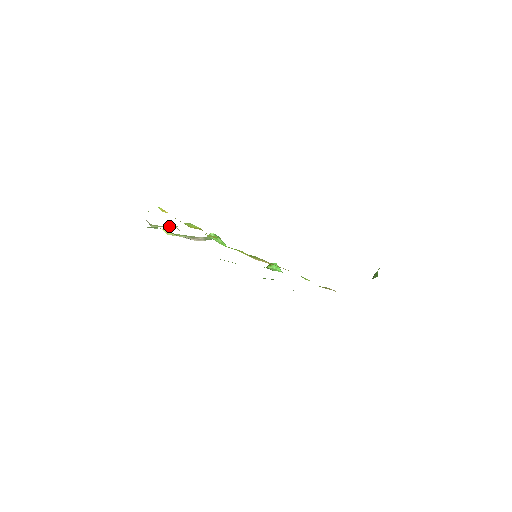
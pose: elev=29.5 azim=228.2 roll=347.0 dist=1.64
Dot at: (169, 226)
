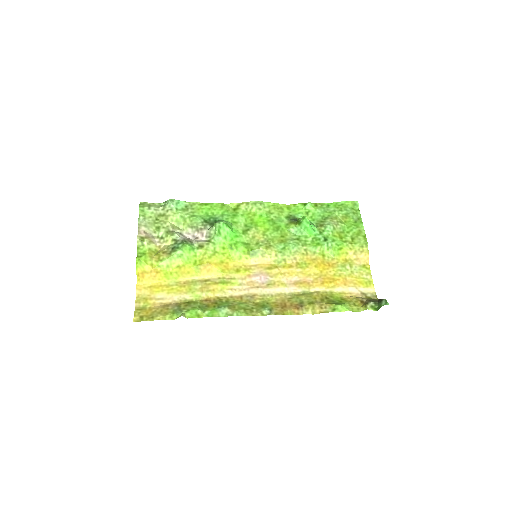
Dot at: (168, 235)
